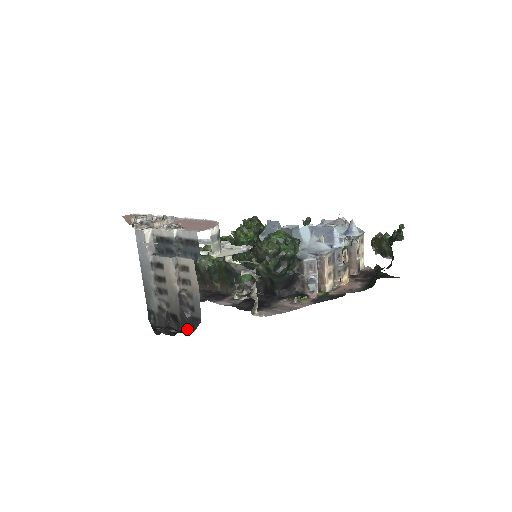
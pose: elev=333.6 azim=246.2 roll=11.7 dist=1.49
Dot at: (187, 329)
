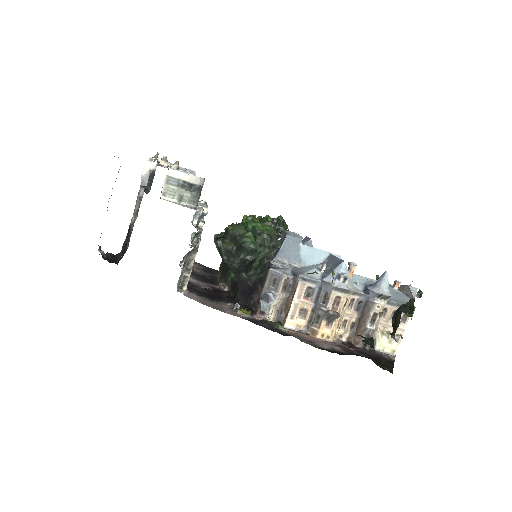
Dot at: (118, 262)
